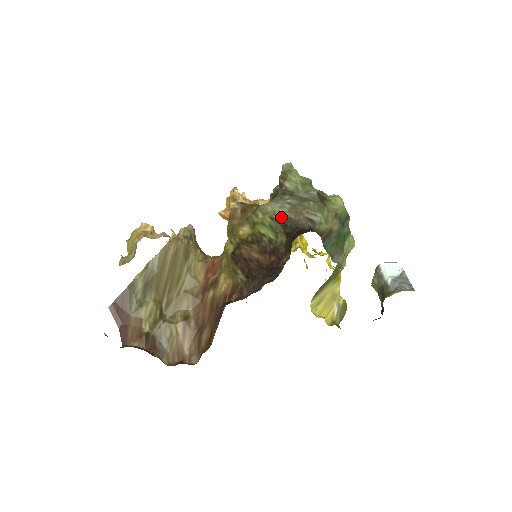
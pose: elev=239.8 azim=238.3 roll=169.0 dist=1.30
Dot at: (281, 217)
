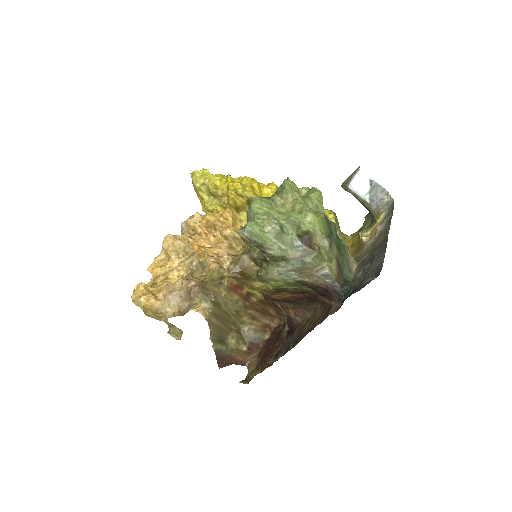
Dot at: (295, 282)
